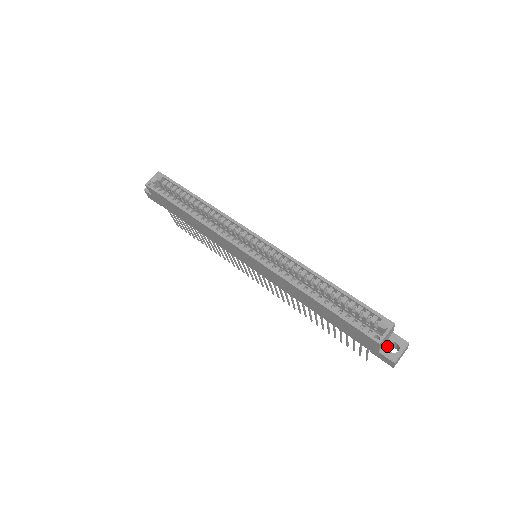
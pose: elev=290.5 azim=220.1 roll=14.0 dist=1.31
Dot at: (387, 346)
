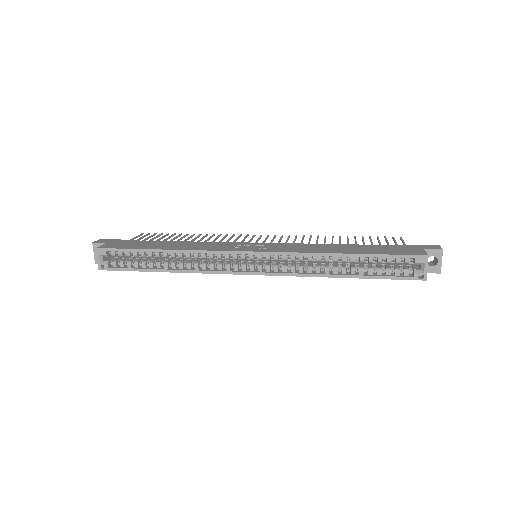
Dot at: occluded
